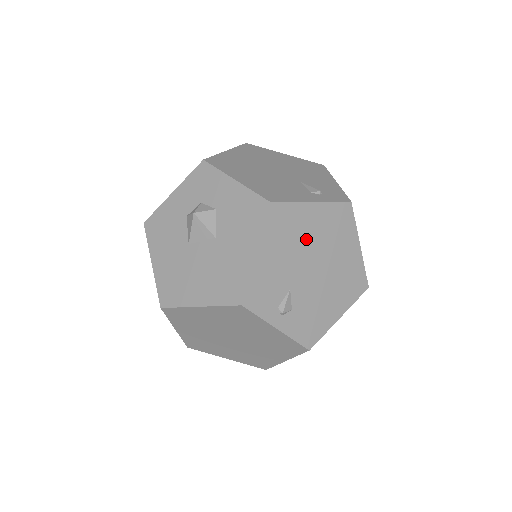
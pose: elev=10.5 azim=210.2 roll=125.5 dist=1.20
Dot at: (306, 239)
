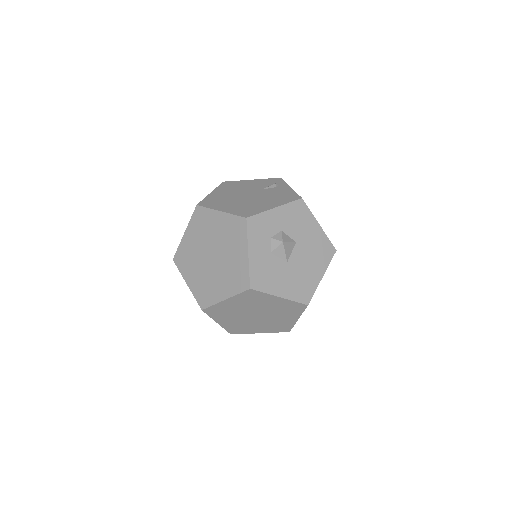
Dot at: occluded
